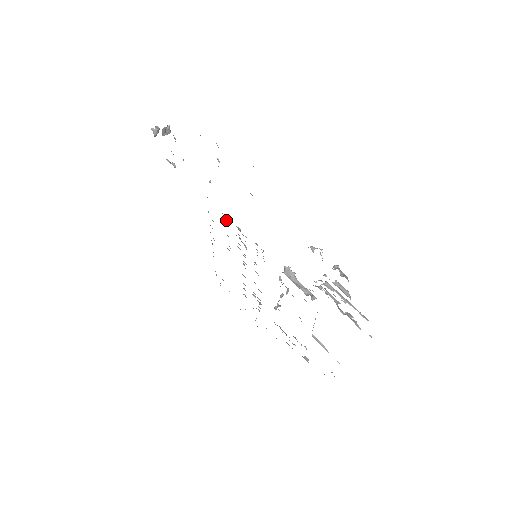
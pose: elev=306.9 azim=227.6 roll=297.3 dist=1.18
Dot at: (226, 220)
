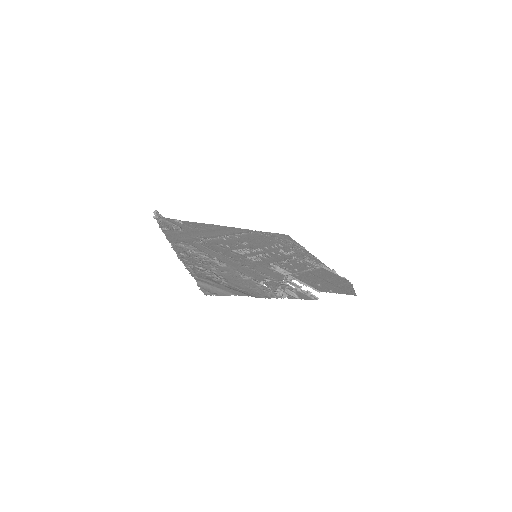
Dot at: (227, 246)
